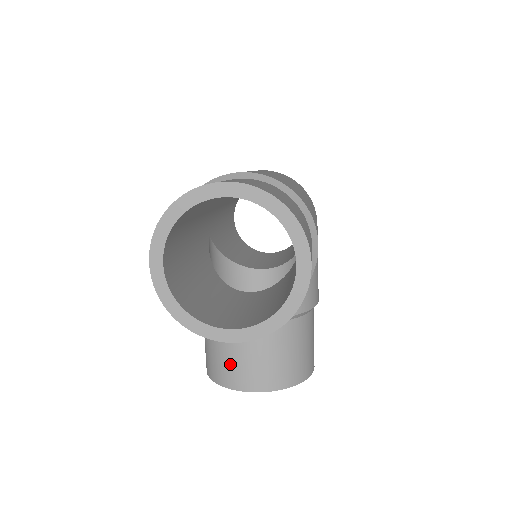
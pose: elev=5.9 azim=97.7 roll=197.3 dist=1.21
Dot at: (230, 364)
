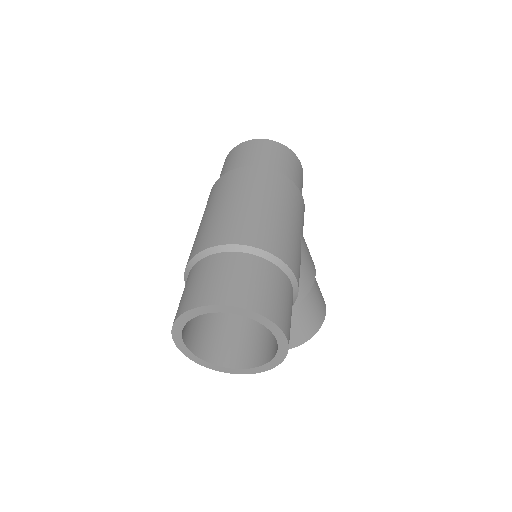
Dot at: occluded
